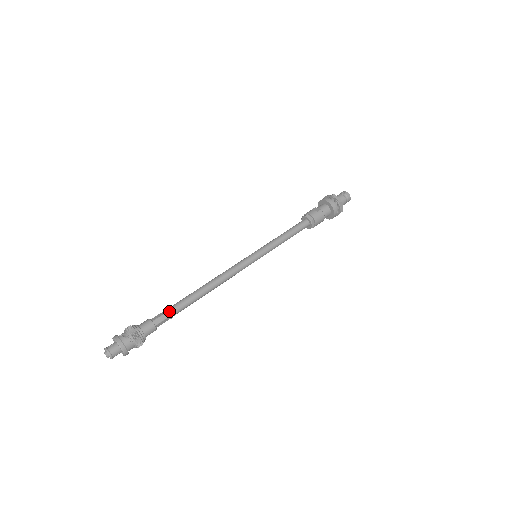
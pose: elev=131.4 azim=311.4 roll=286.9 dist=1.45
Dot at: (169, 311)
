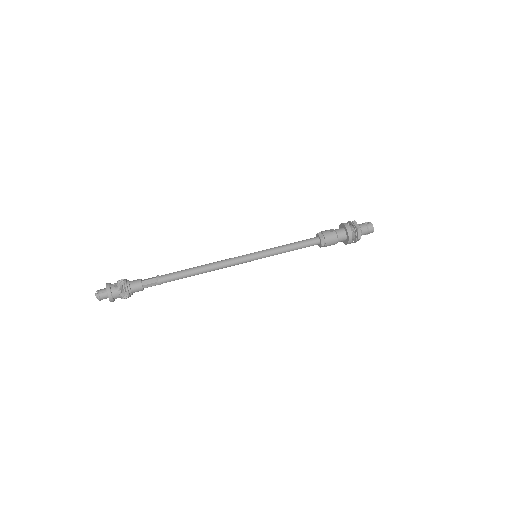
Dot at: (158, 277)
